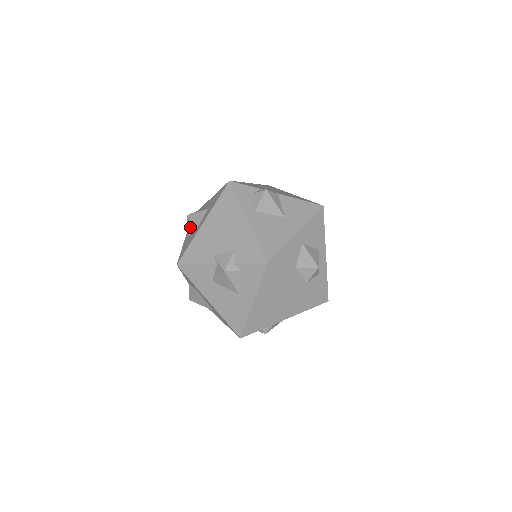
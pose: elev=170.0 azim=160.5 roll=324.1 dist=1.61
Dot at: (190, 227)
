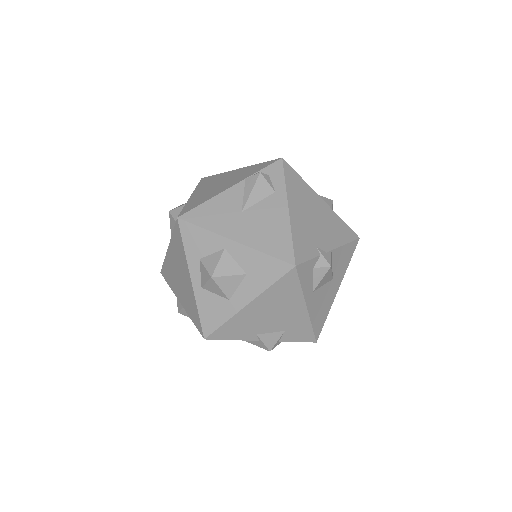
Dot at: (214, 289)
